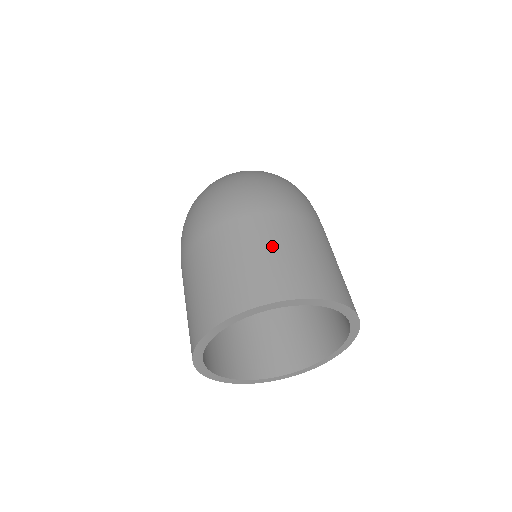
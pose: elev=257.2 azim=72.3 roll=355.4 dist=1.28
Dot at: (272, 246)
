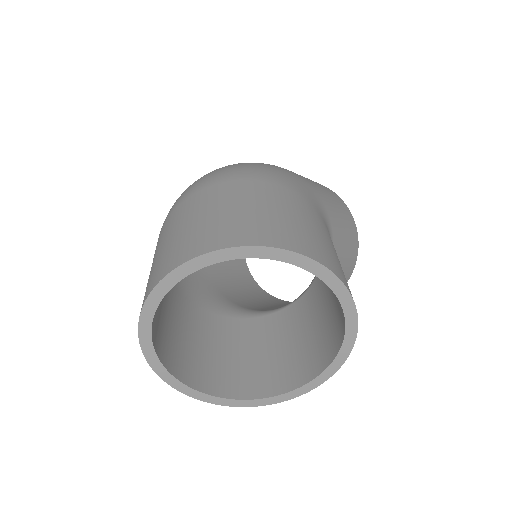
Dot at: (195, 216)
